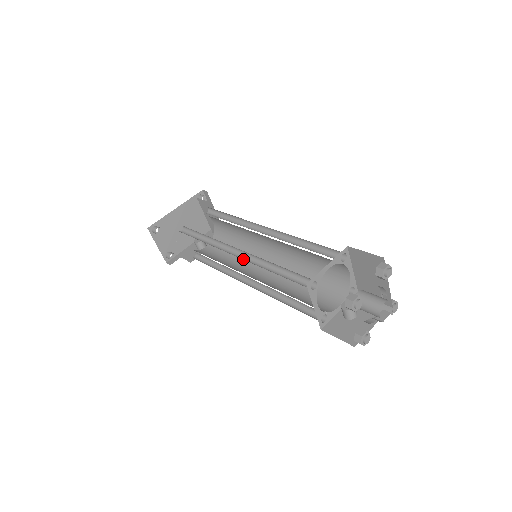
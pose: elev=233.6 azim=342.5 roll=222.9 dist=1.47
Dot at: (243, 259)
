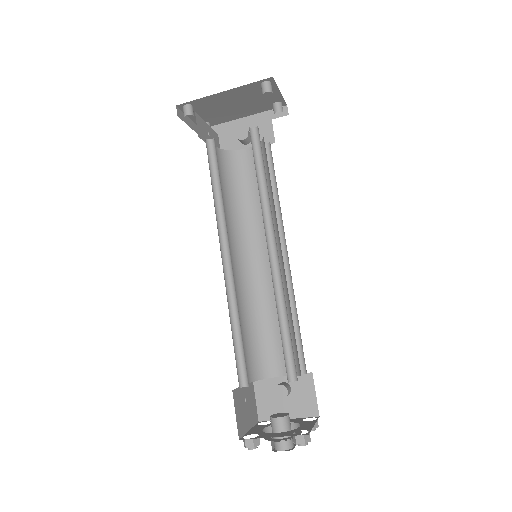
Dot at: (227, 274)
